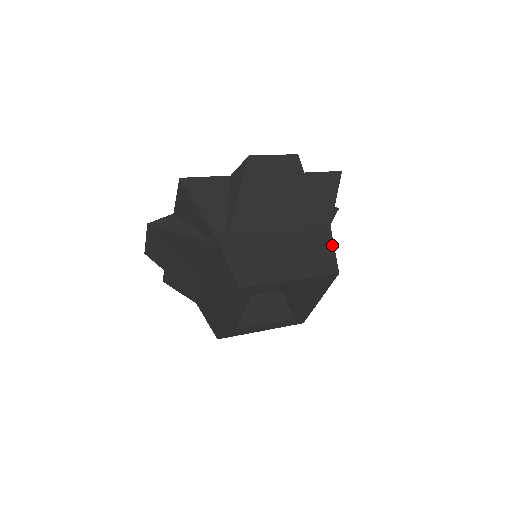
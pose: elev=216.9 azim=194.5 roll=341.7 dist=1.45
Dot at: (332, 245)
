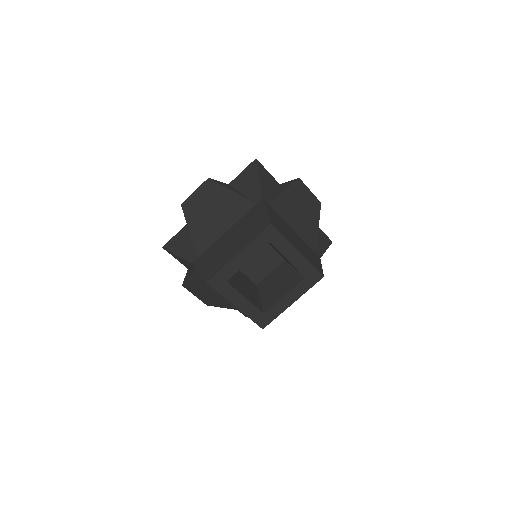
Dot at: (264, 209)
